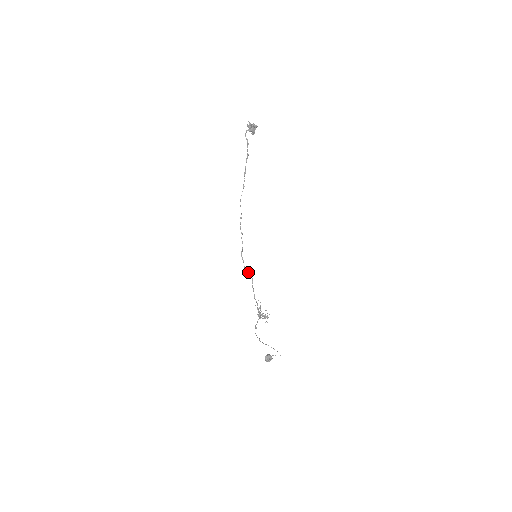
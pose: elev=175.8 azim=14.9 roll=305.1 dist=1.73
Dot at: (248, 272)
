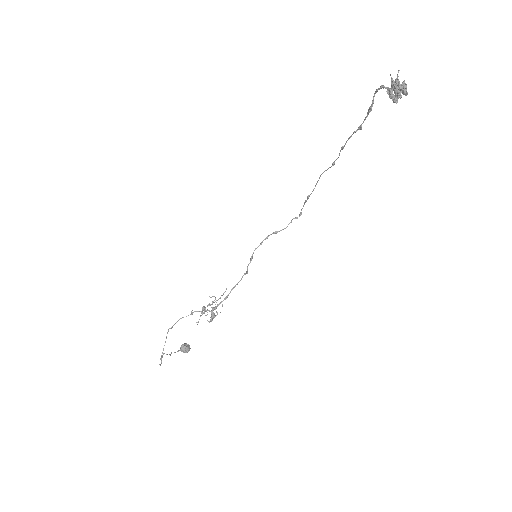
Dot at: (251, 259)
